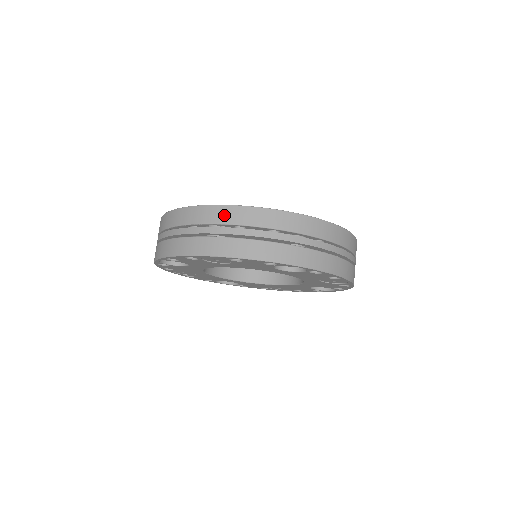
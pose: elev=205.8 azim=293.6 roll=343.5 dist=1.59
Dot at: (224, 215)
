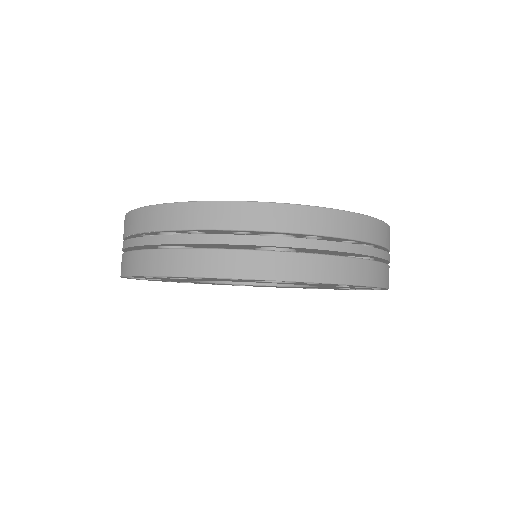
Dot at: (170, 217)
